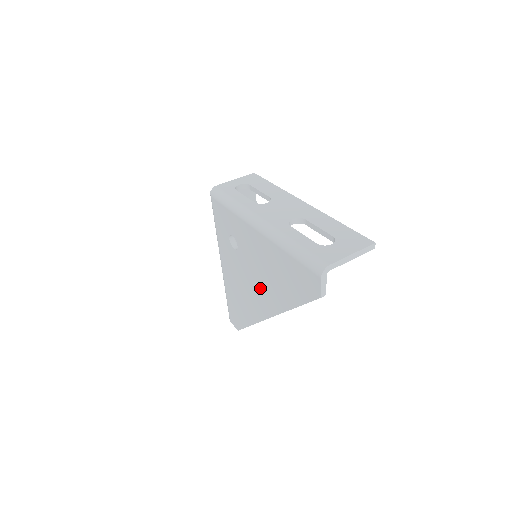
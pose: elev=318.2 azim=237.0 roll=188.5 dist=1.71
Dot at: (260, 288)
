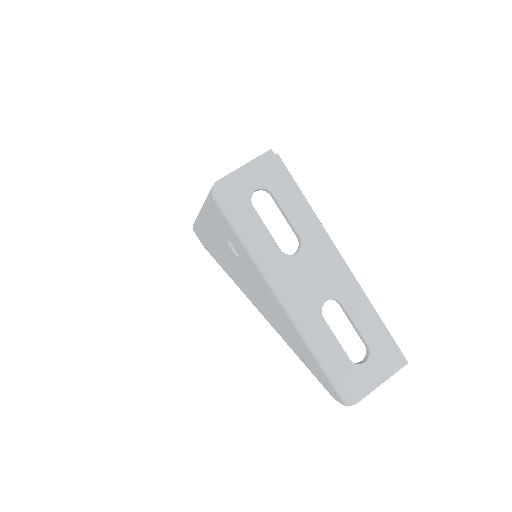
Dot at: (256, 297)
